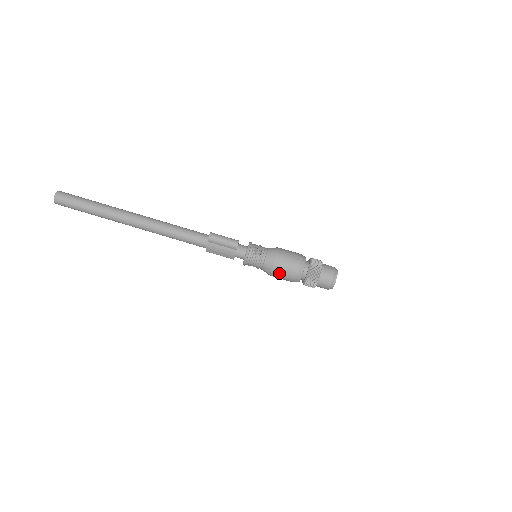
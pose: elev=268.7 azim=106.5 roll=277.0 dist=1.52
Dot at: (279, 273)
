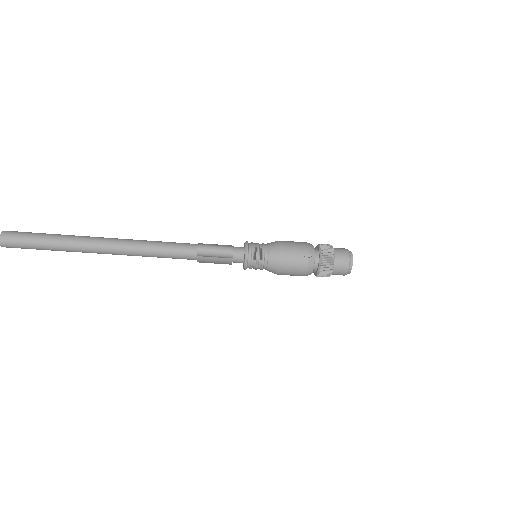
Dot at: (286, 274)
